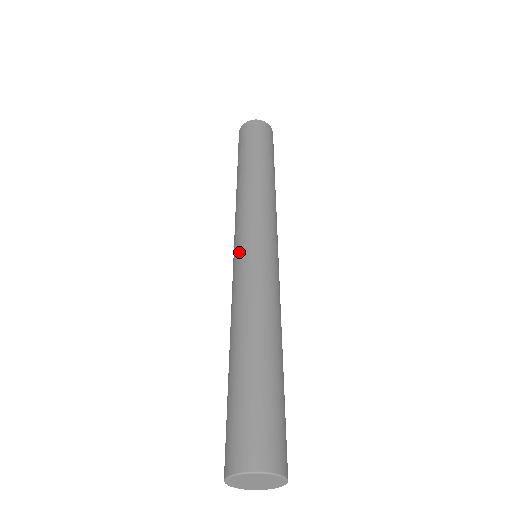
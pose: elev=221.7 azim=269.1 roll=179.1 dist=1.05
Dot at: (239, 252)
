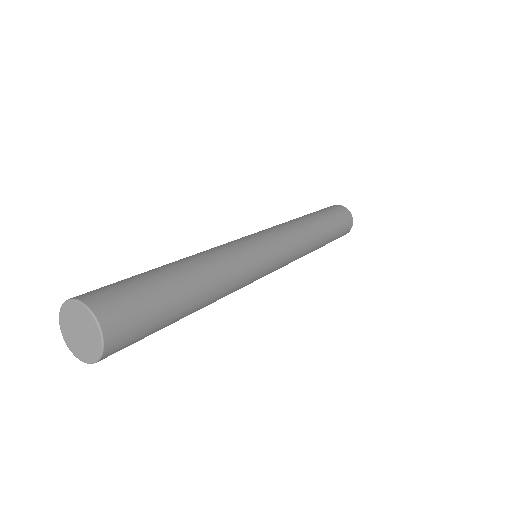
Dot at: occluded
